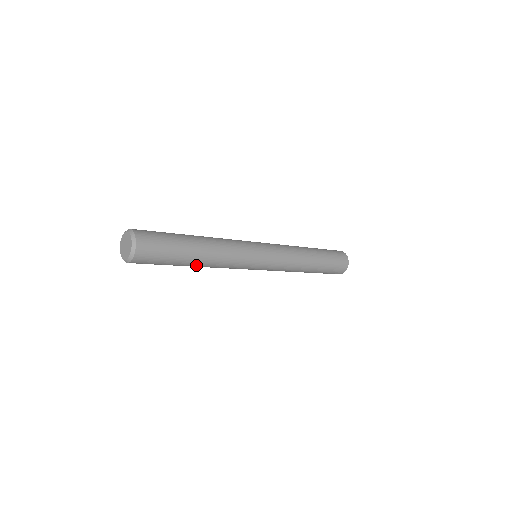
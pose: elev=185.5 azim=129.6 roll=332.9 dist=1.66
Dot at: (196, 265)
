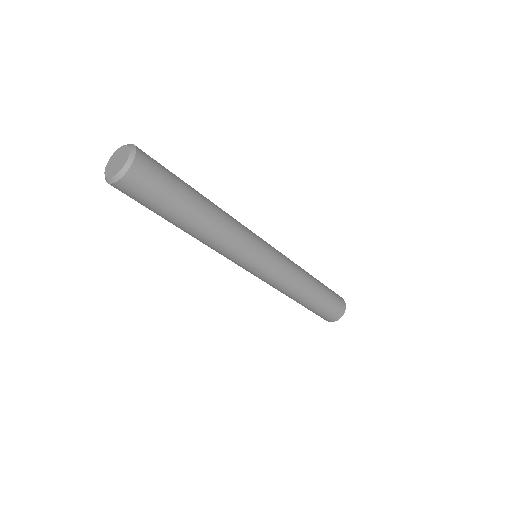
Dot at: (196, 226)
